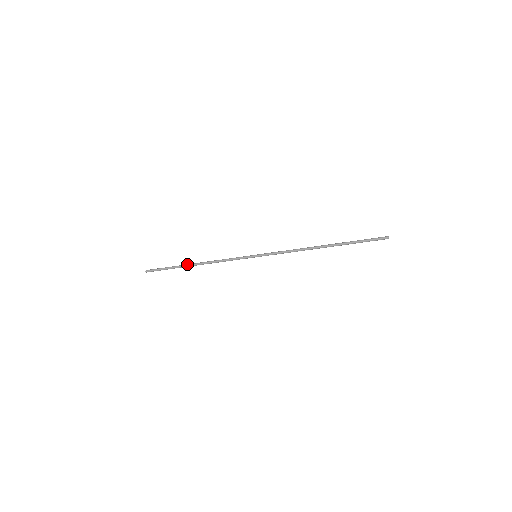
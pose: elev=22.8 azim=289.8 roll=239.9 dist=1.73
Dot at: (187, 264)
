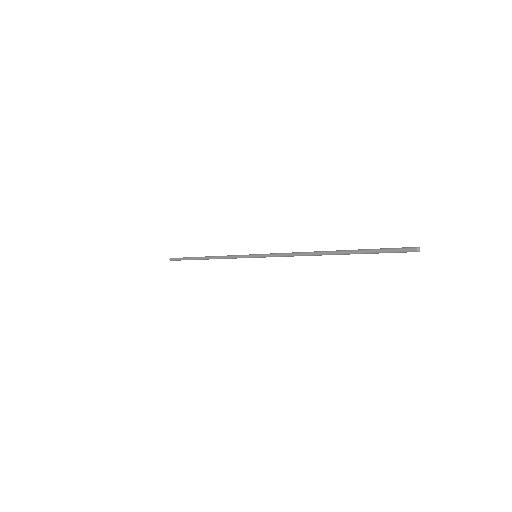
Dot at: occluded
